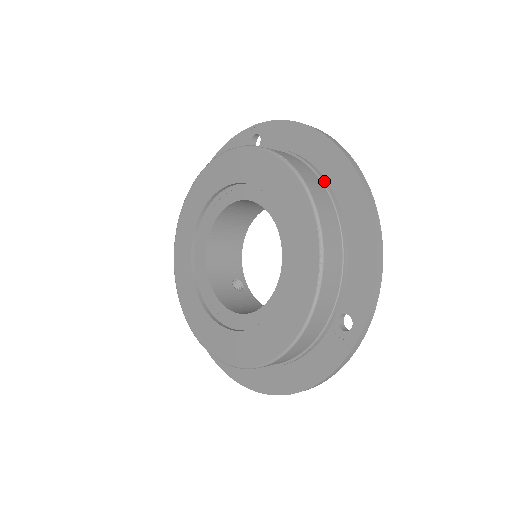
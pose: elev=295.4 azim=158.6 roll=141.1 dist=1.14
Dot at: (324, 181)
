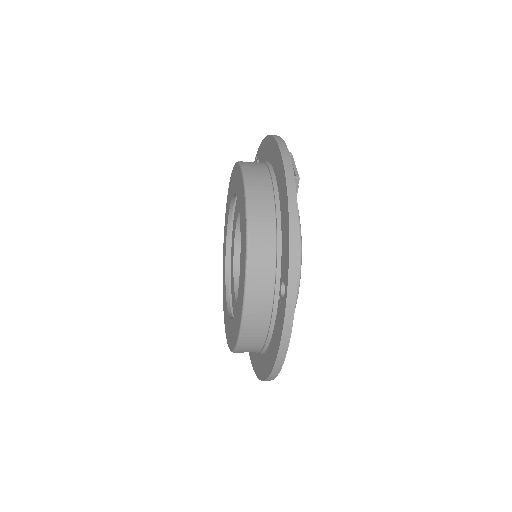
Dot at: (270, 173)
